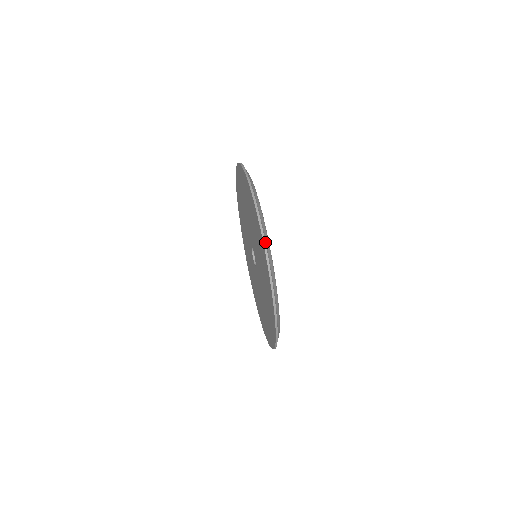
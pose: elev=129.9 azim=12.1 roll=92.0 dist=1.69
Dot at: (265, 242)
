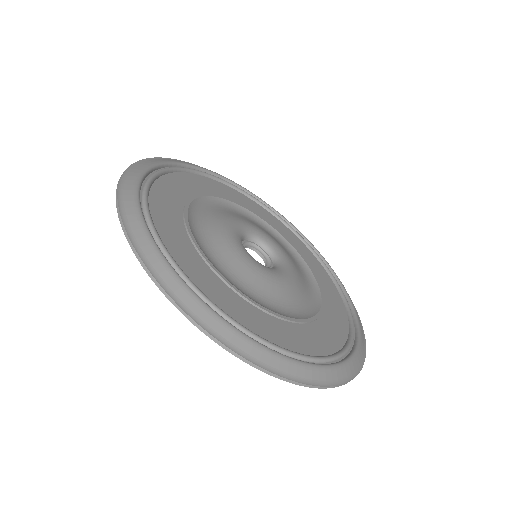
Dot at: (285, 379)
